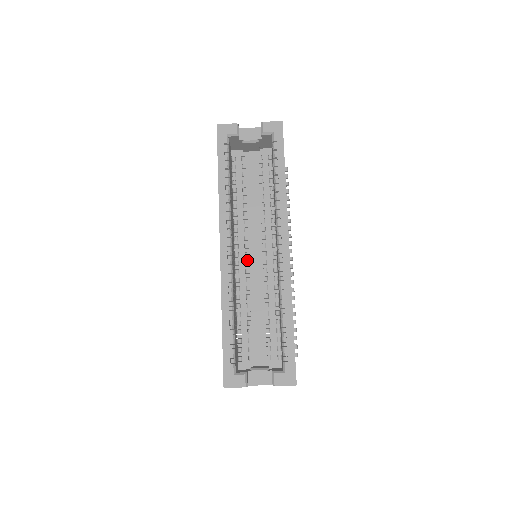
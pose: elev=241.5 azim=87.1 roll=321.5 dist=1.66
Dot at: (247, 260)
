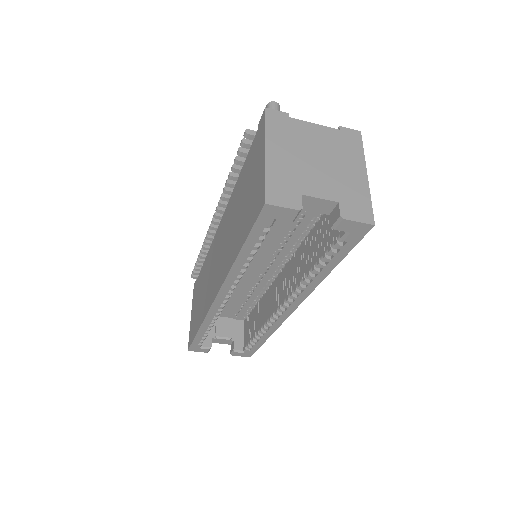
Dot at: occluded
